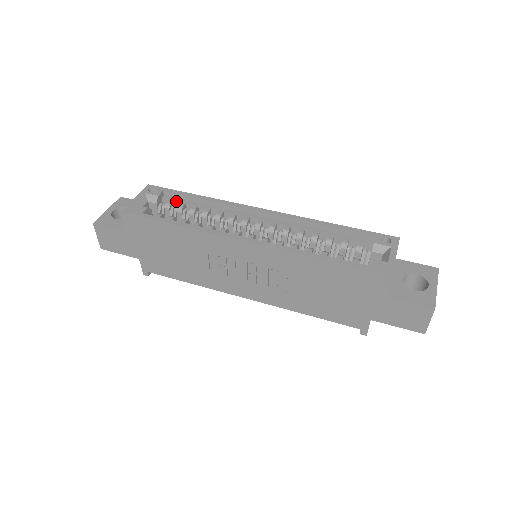
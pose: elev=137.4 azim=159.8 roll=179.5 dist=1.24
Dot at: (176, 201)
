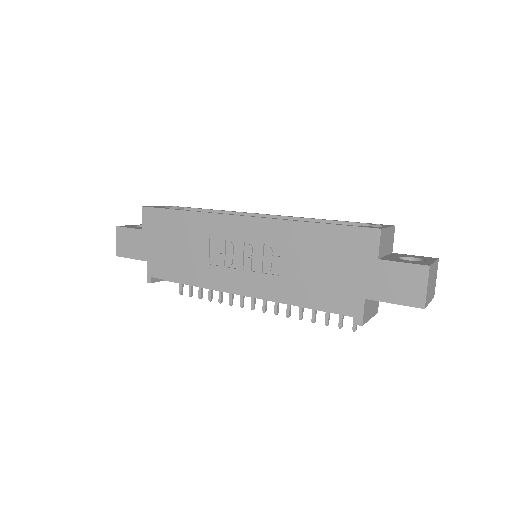
Dot at: occluded
